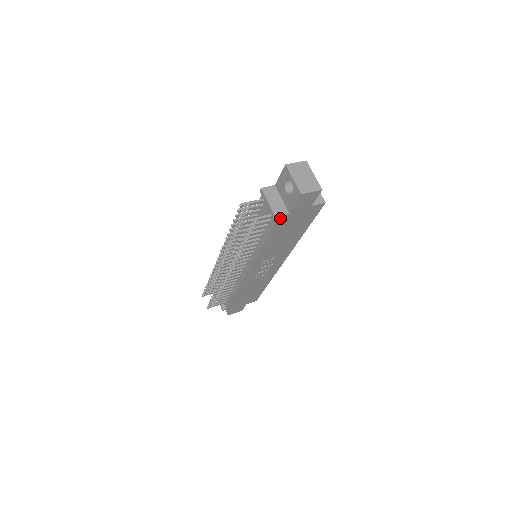
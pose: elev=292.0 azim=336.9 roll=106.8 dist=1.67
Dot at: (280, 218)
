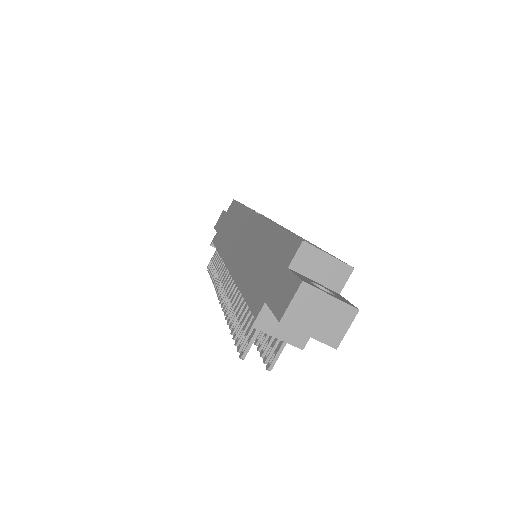
Dot at: (305, 336)
